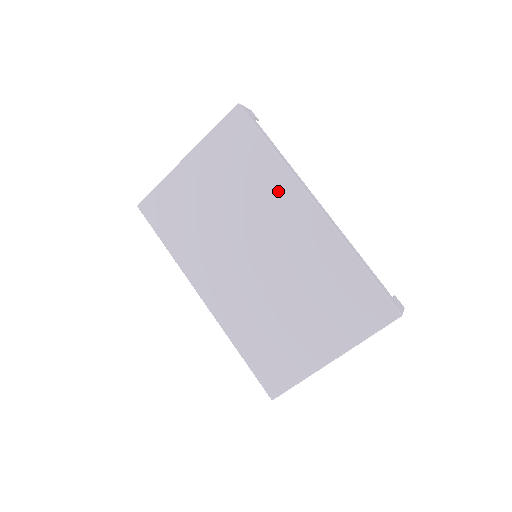
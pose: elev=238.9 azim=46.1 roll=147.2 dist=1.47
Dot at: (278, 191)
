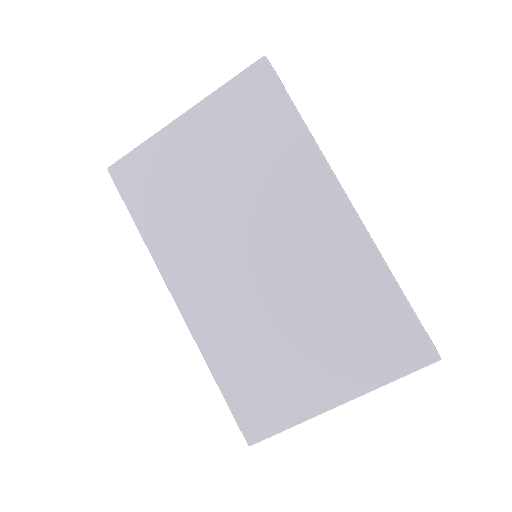
Dot at: (300, 176)
